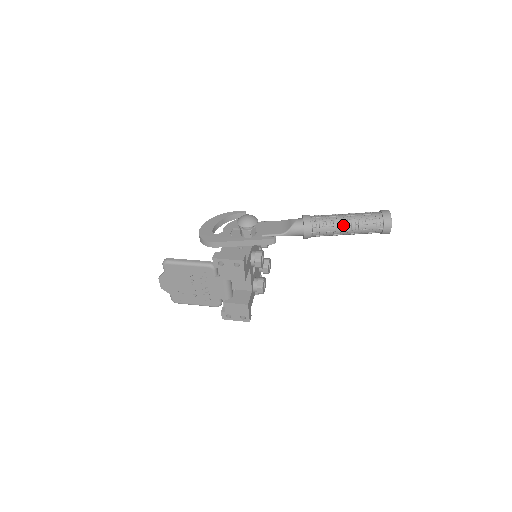
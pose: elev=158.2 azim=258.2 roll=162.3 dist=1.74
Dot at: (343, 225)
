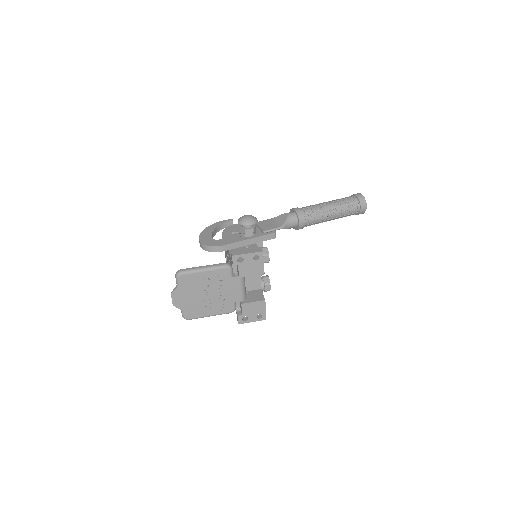
Dot at: (329, 210)
